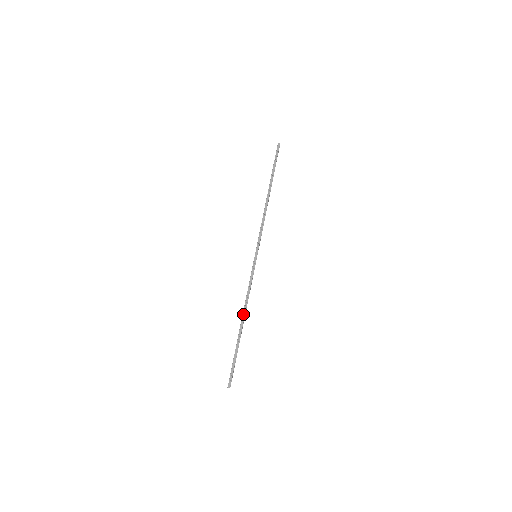
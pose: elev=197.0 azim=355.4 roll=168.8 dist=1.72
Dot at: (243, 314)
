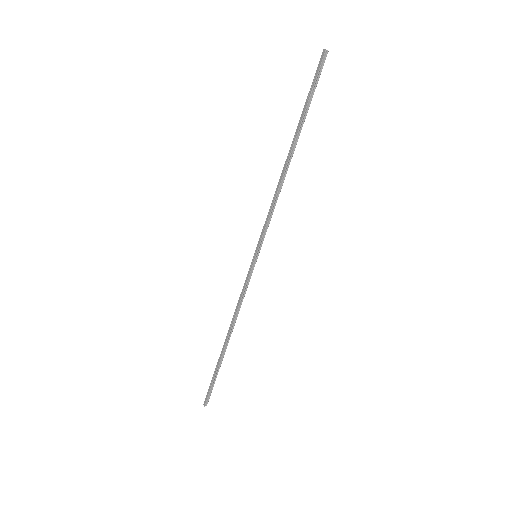
Dot at: (228, 330)
